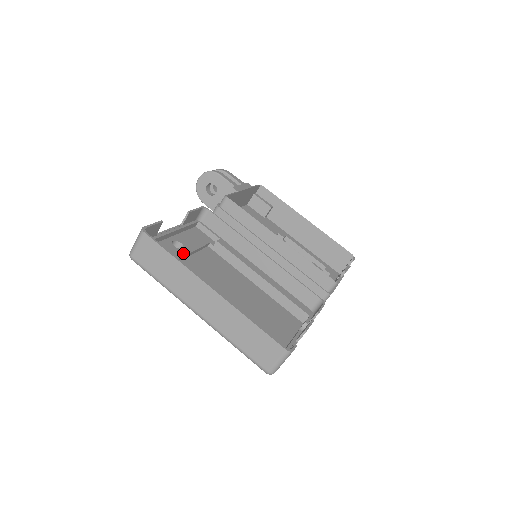
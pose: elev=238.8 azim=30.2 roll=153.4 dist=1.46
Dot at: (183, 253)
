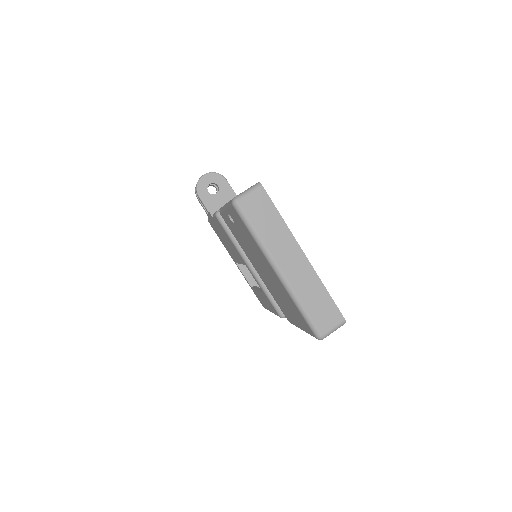
Dot at: occluded
